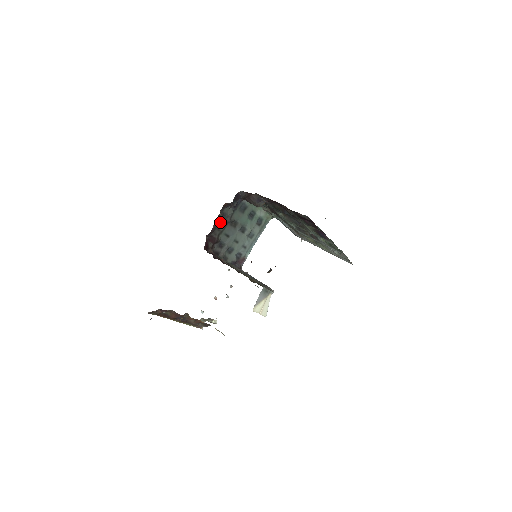
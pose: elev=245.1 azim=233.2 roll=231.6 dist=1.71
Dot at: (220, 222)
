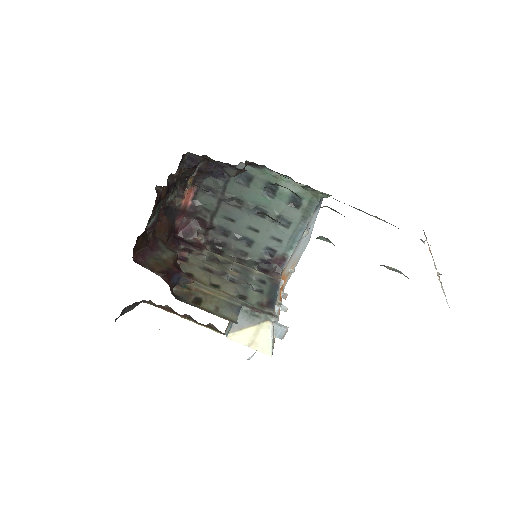
Dot at: (206, 199)
